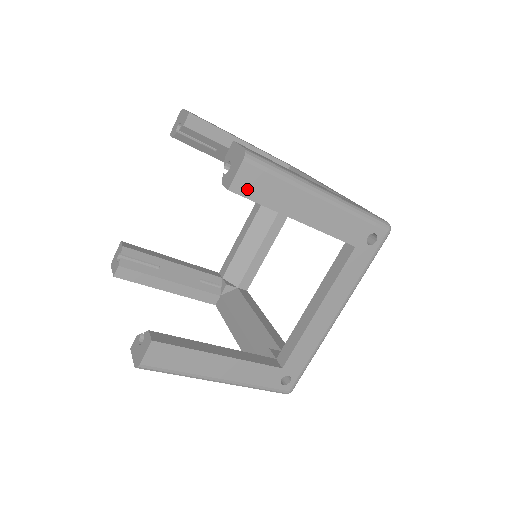
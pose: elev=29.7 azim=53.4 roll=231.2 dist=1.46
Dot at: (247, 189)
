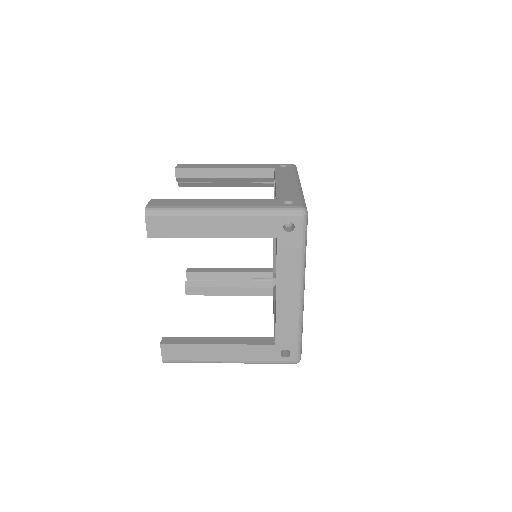
Dot at: (160, 232)
